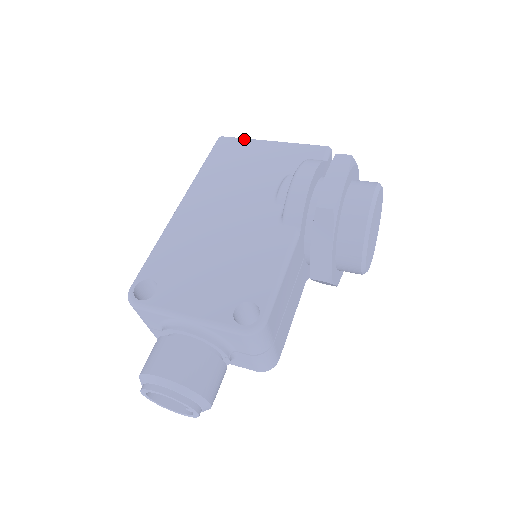
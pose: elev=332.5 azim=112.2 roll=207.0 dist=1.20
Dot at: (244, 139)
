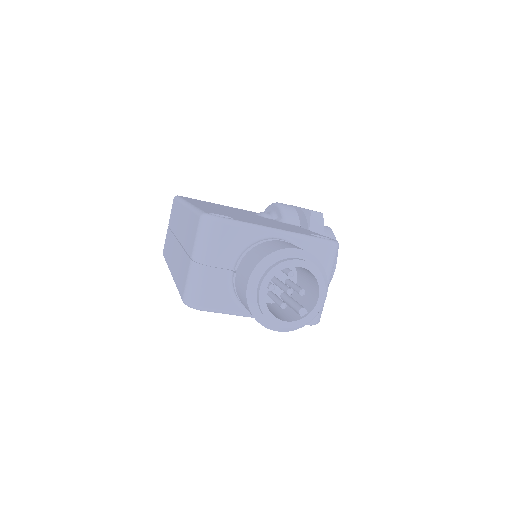
Dot at: (200, 200)
